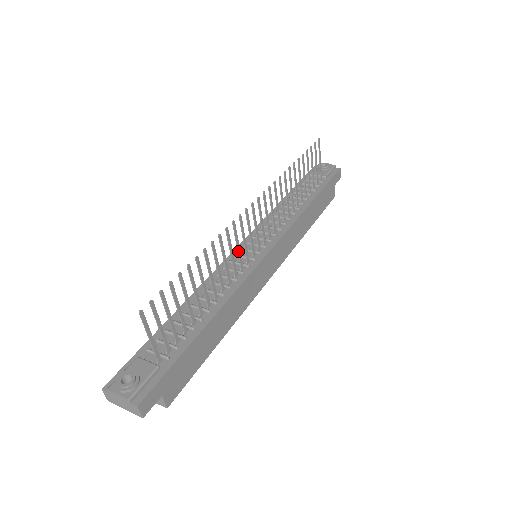
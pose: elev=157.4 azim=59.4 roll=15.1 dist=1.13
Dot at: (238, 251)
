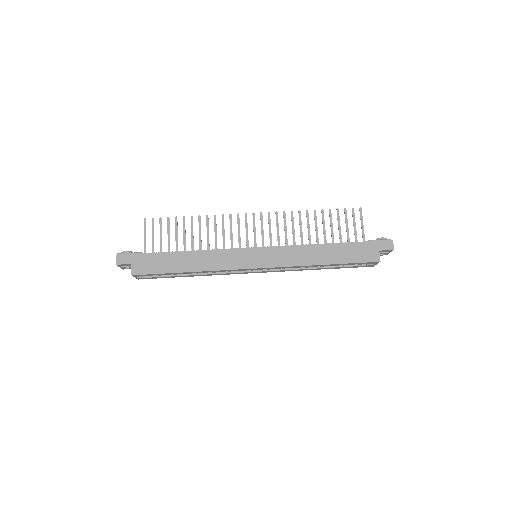
Dot at: (230, 235)
